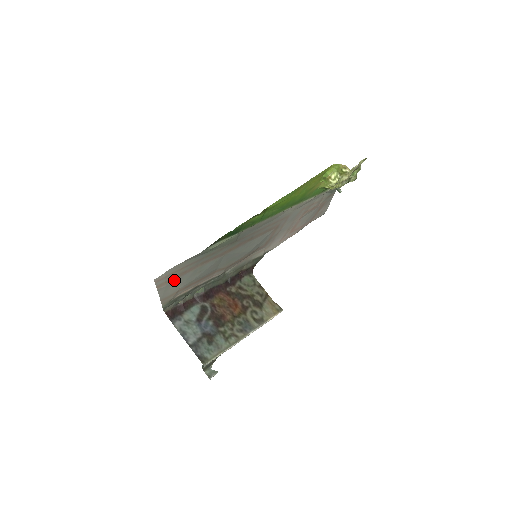
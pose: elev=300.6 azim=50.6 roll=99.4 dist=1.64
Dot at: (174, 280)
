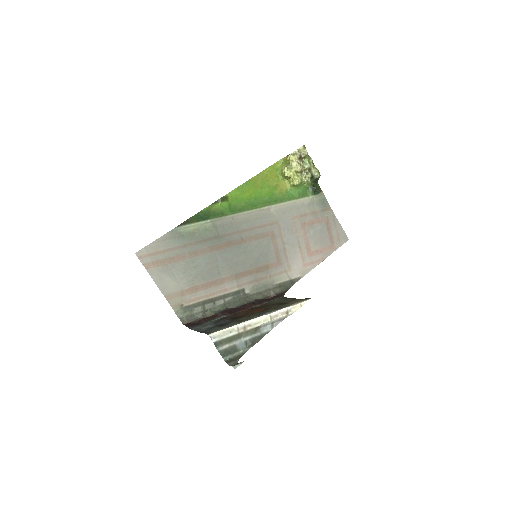
Dot at: (164, 267)
